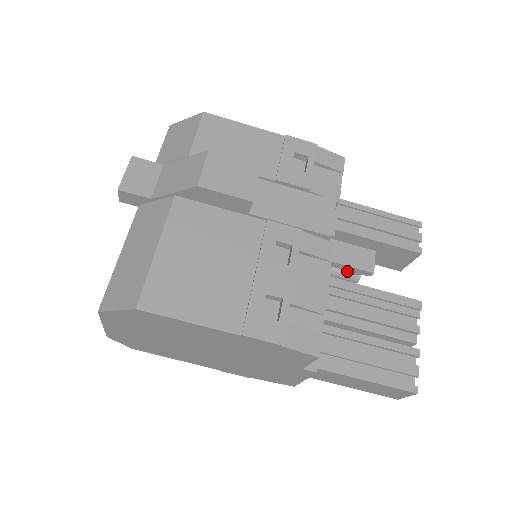
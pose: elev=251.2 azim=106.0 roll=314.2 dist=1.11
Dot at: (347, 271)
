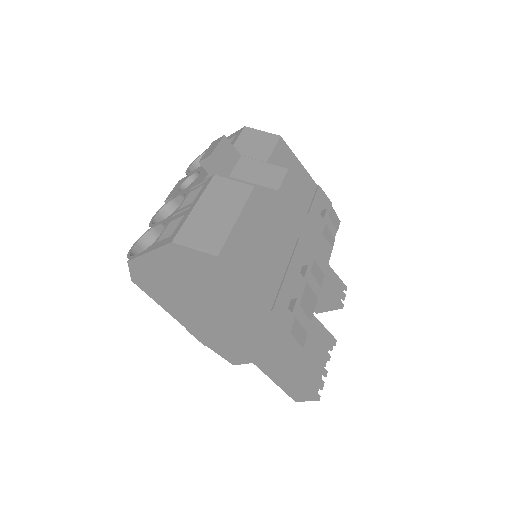
Dot at: occluded
